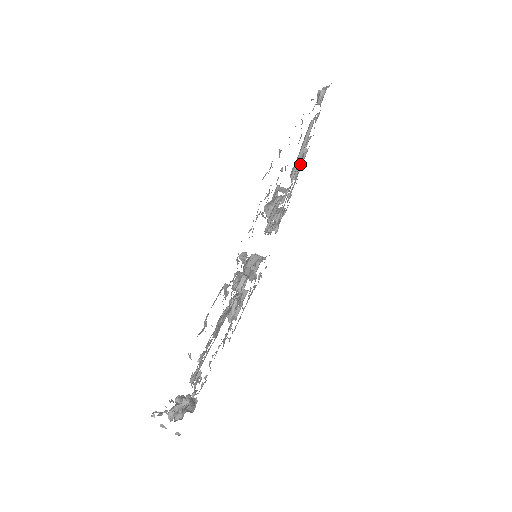
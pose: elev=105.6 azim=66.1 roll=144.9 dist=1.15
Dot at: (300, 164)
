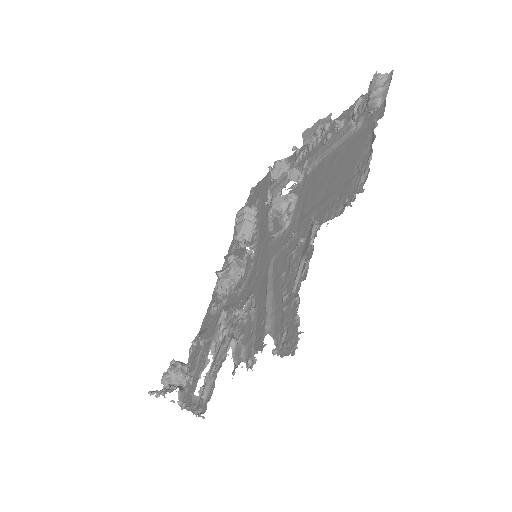
Dot at: (319, 134)
